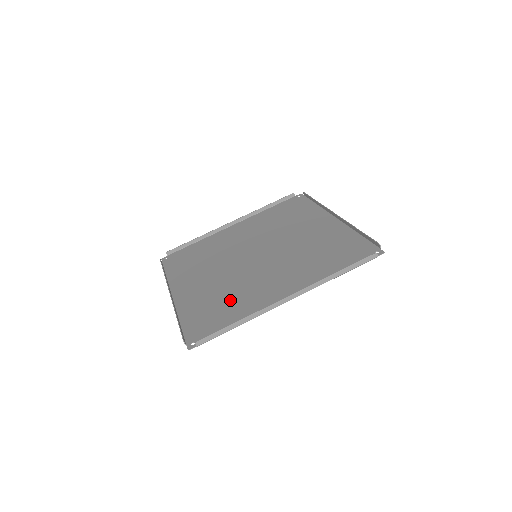
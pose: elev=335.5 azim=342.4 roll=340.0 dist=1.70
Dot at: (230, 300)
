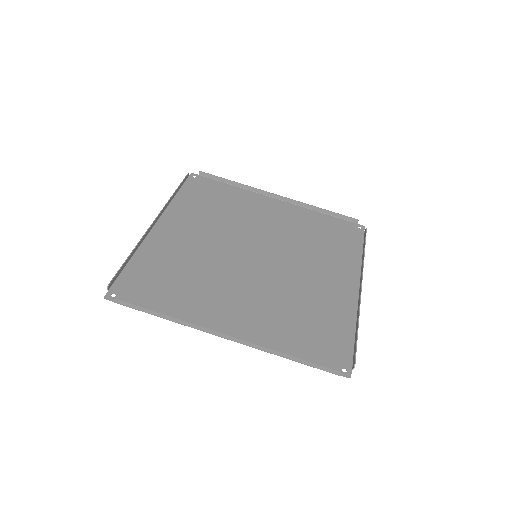
Dot at: (308, 311)
